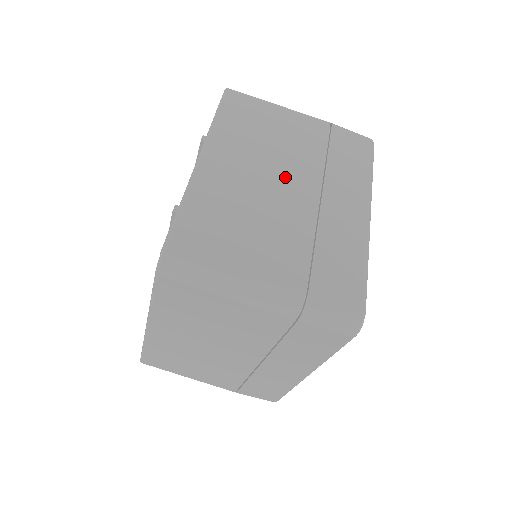
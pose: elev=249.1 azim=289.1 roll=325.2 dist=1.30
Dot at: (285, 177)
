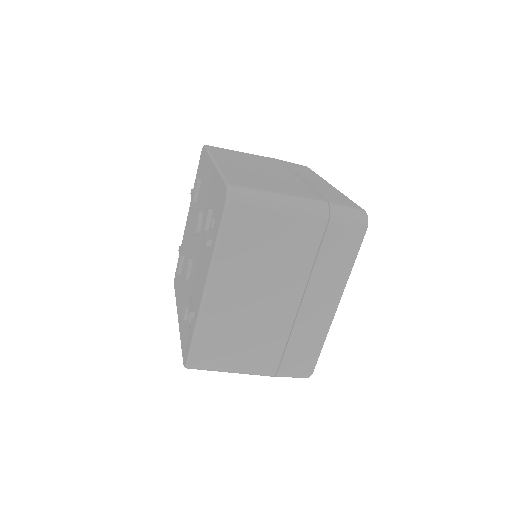
Dot at: (274, 292)
